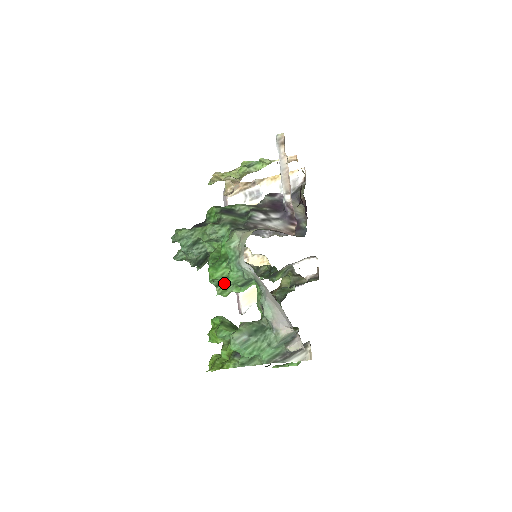
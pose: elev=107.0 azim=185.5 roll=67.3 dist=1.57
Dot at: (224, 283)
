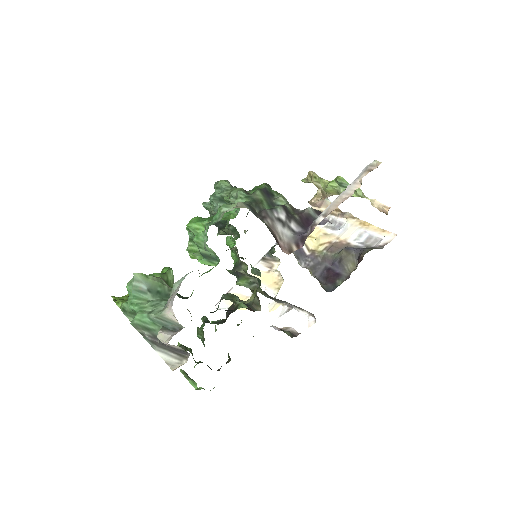
Dot at: occluded
